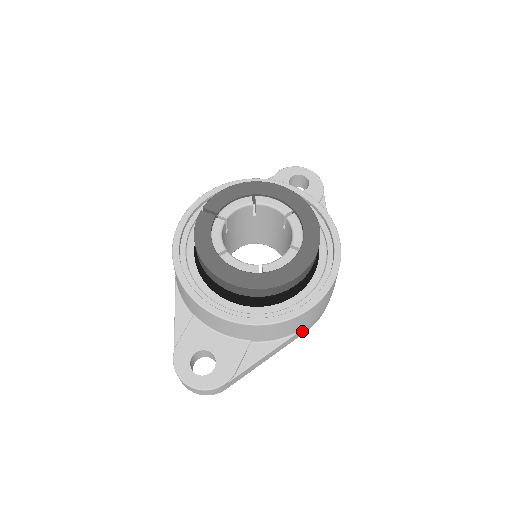
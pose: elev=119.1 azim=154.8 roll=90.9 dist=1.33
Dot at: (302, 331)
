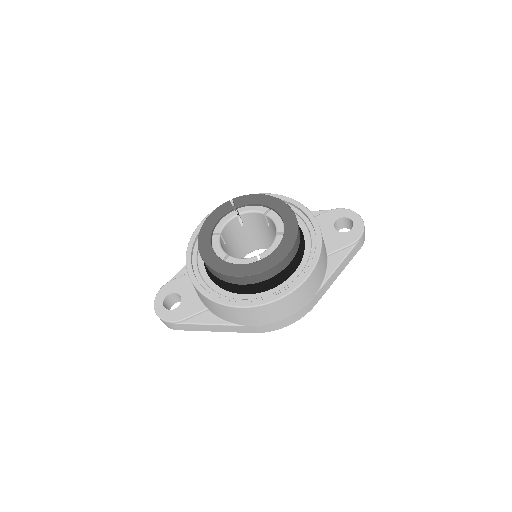
Dot at: (247, 328)
